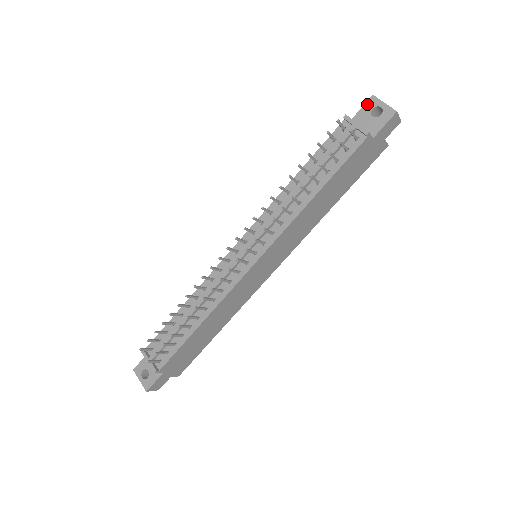
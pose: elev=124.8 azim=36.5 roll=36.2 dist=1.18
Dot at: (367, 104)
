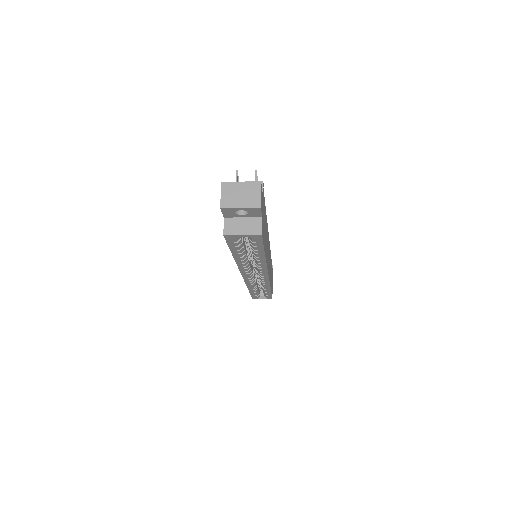
Dot at: occluded
